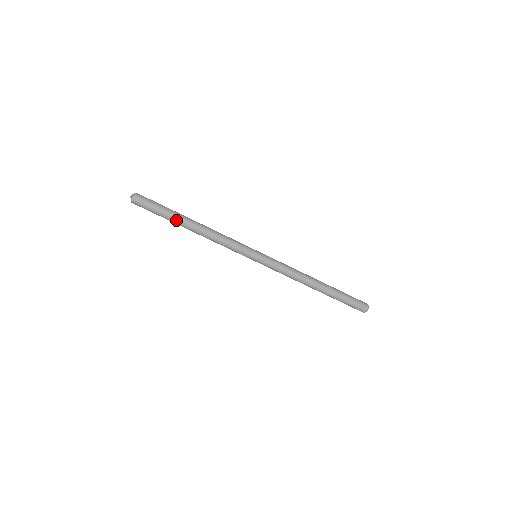
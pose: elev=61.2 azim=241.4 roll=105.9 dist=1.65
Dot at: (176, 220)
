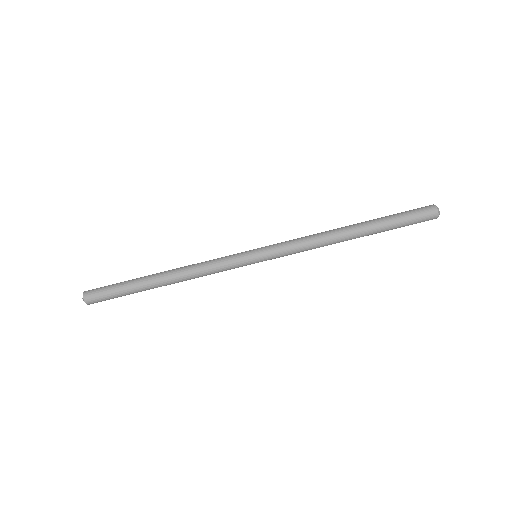
Dot at: (142, 287)
